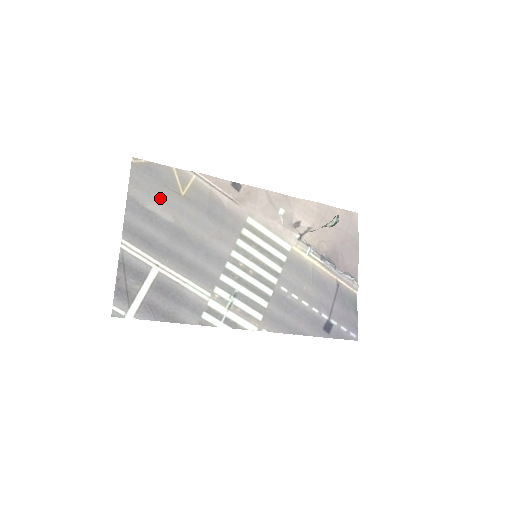
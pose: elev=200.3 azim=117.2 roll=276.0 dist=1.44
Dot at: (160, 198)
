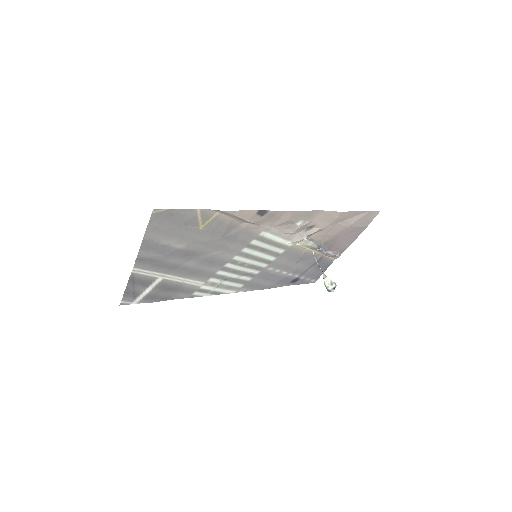
Dot at: (177, 235)
